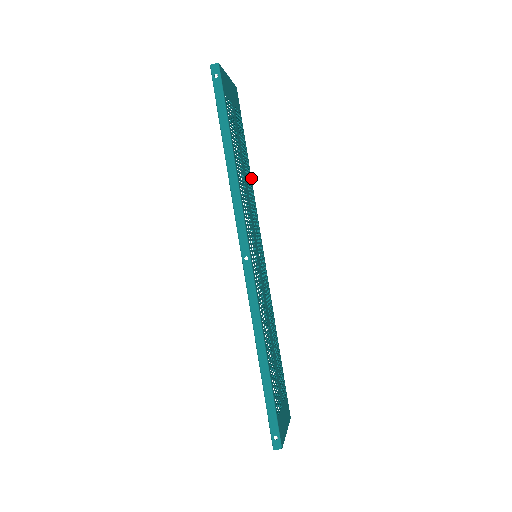
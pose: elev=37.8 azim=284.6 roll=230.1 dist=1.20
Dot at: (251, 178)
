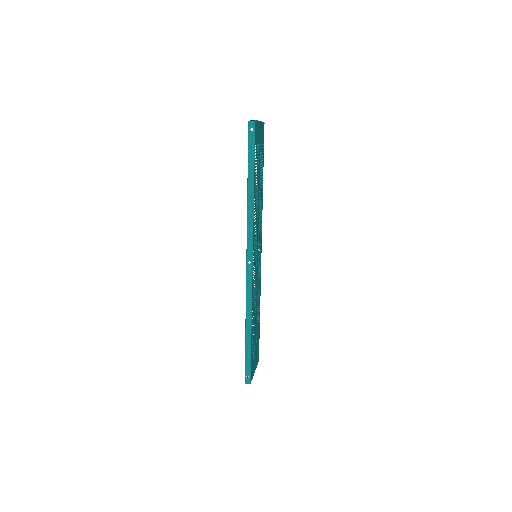
Dot at: (262, 194)
